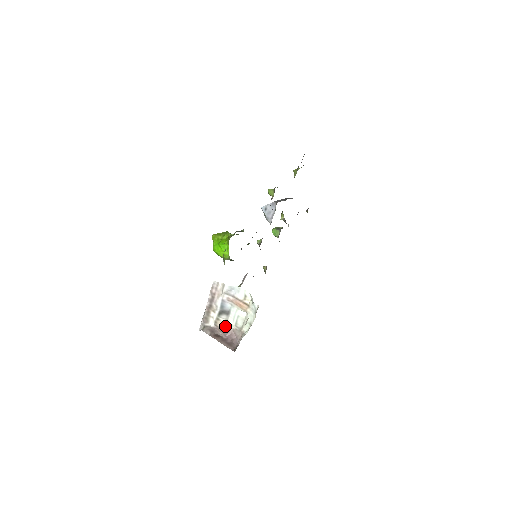
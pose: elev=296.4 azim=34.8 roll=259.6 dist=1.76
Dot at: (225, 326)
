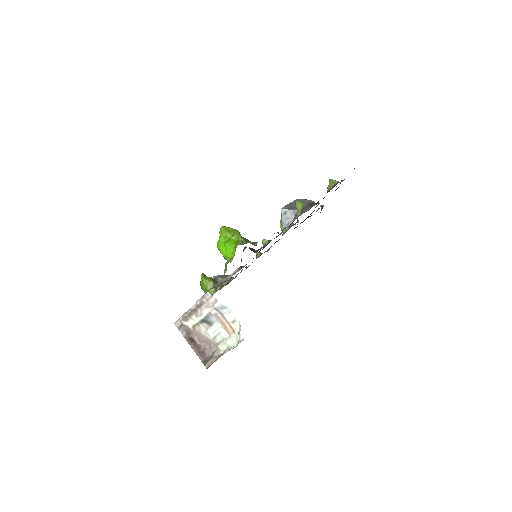
Dot at: (202, 333)
